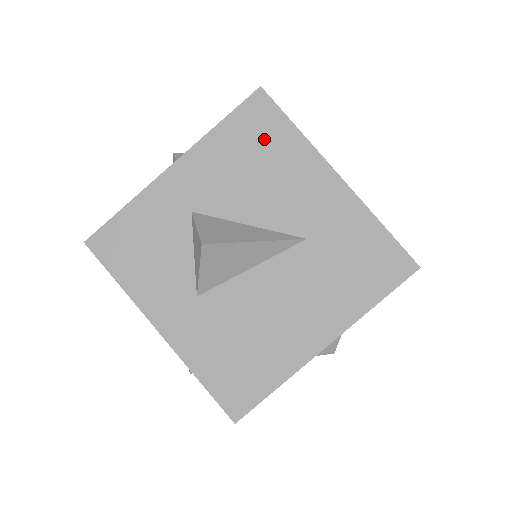
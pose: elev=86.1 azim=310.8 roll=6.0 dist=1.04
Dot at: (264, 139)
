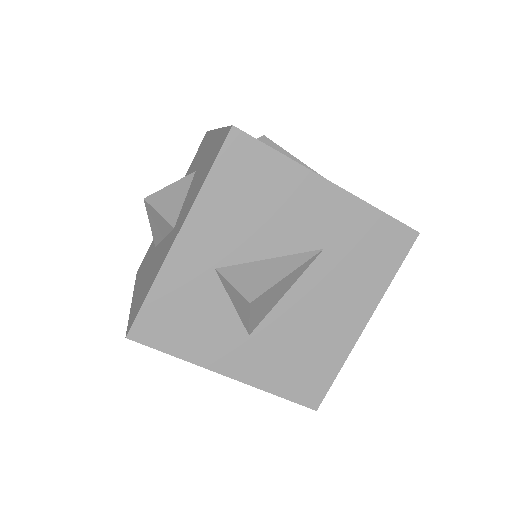
Dot at: (255, 176)
